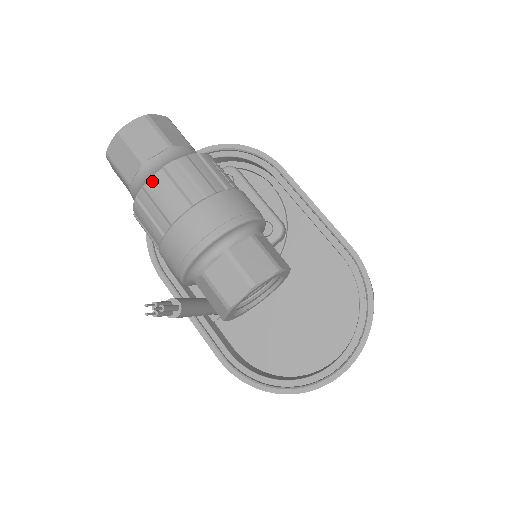
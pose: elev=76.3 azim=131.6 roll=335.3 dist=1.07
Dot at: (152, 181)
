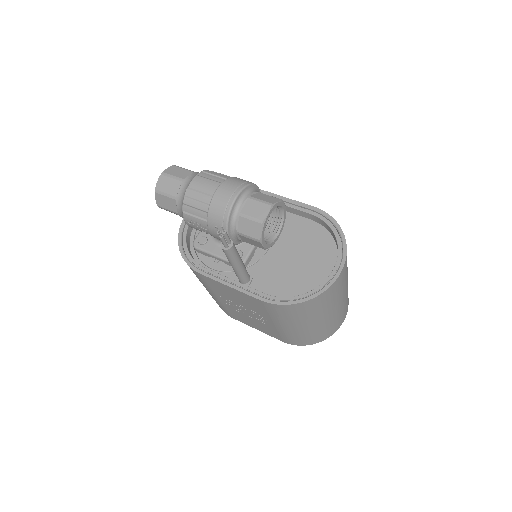
Dot at: (193, 182)
